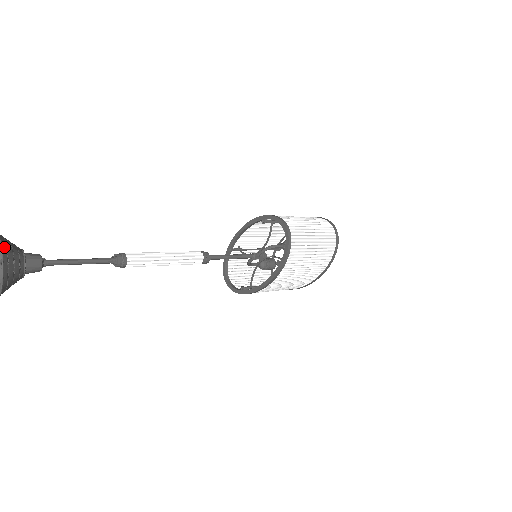
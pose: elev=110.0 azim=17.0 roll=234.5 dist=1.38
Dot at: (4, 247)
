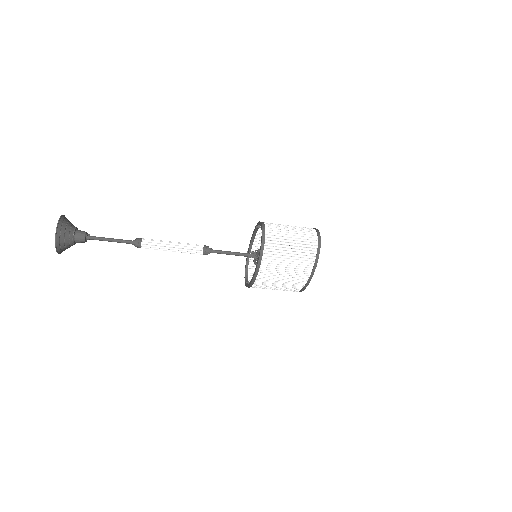
Dot at: (61, 223)
